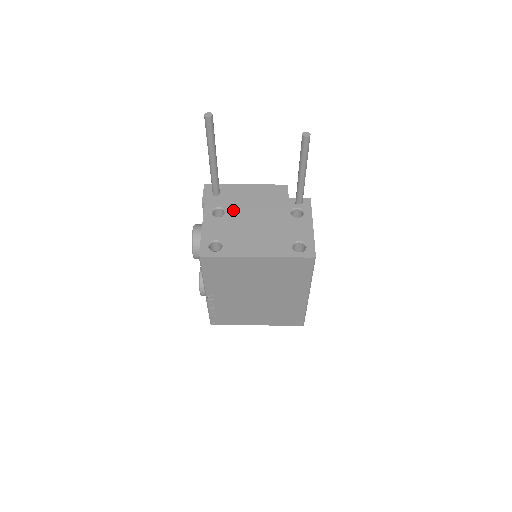
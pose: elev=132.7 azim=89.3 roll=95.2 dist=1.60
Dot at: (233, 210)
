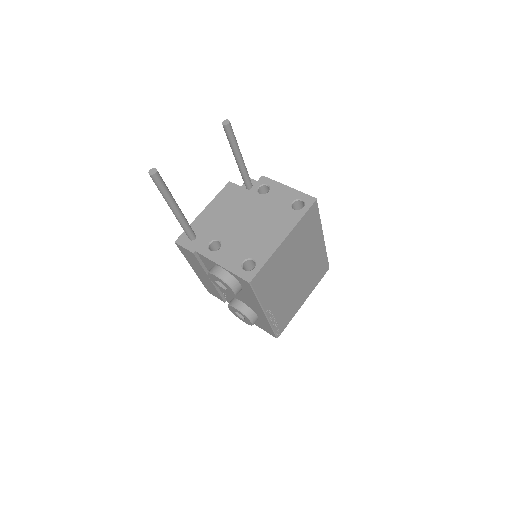
Dot at: (222, 233)
